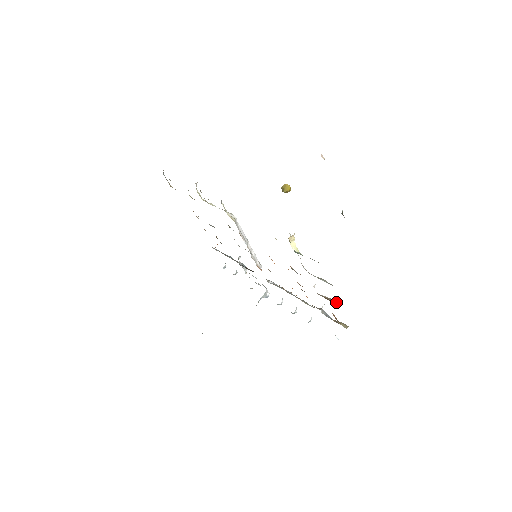
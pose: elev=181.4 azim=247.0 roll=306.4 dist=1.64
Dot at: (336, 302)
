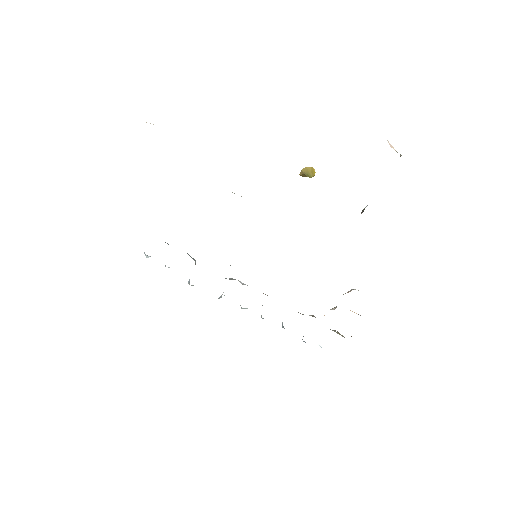
Dot at: occluded
